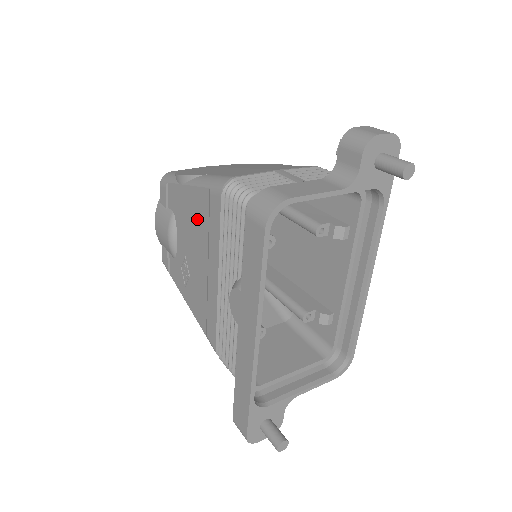
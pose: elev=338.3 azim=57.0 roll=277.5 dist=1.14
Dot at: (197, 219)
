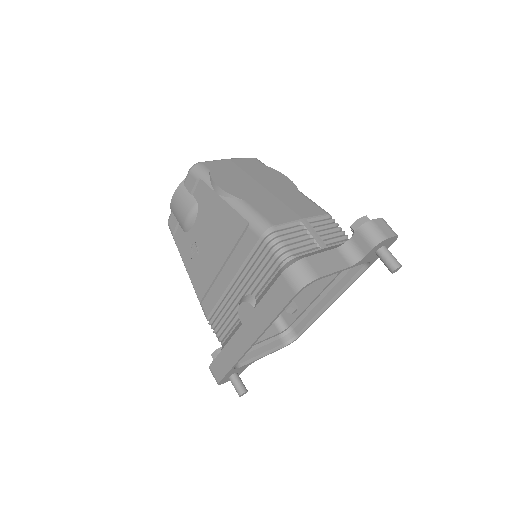
Dot at: (225, 230)
